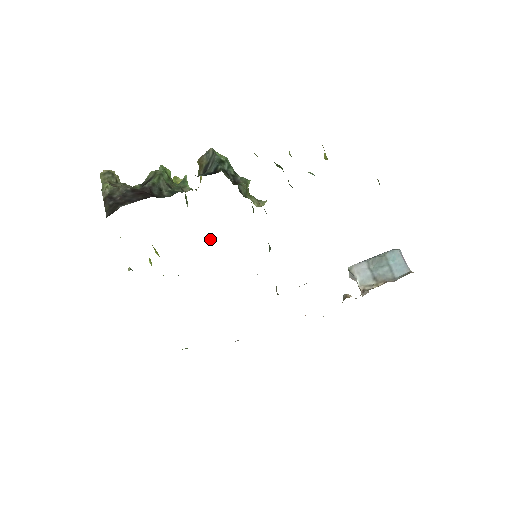
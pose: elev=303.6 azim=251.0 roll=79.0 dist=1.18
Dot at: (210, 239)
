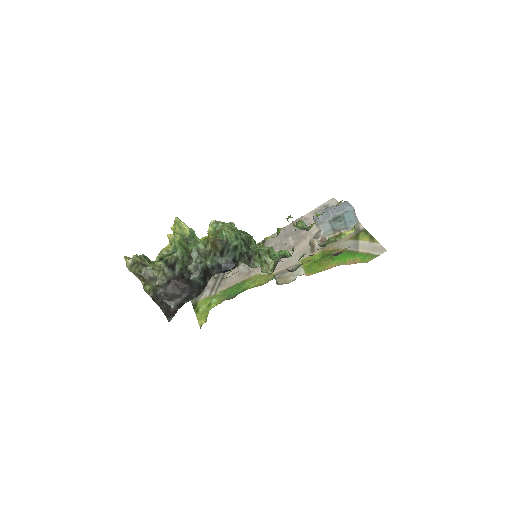
Dot at: occluded
